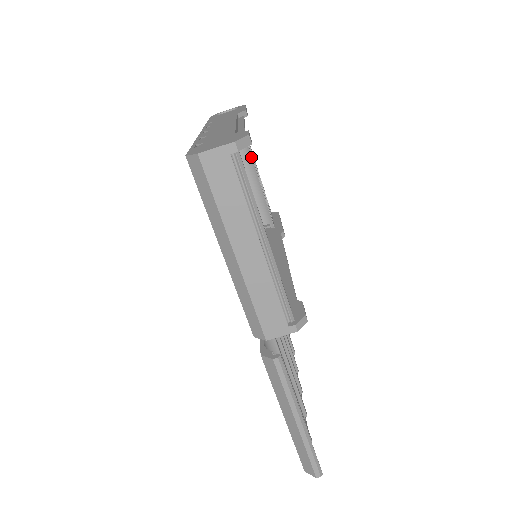
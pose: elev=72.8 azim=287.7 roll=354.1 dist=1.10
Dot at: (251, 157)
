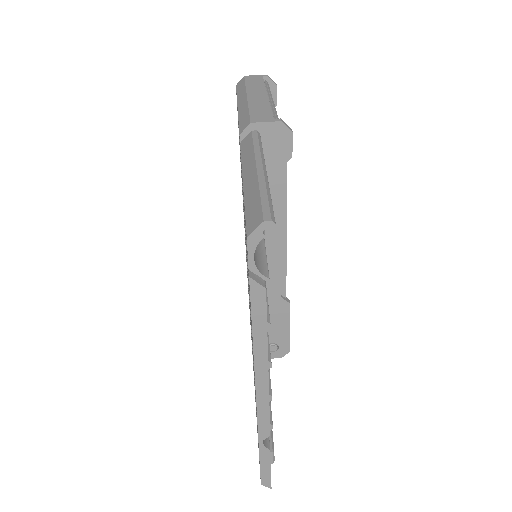
Dot at: occluded
